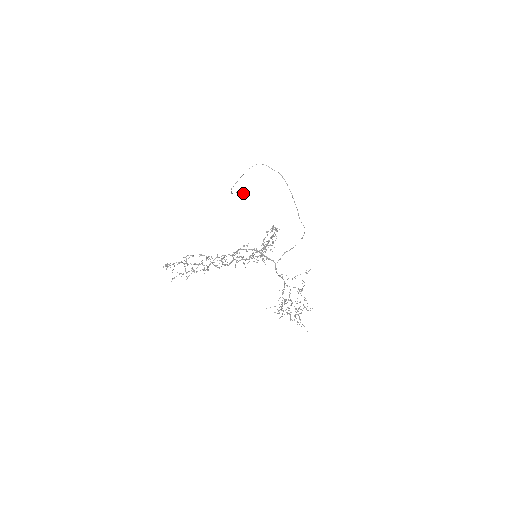
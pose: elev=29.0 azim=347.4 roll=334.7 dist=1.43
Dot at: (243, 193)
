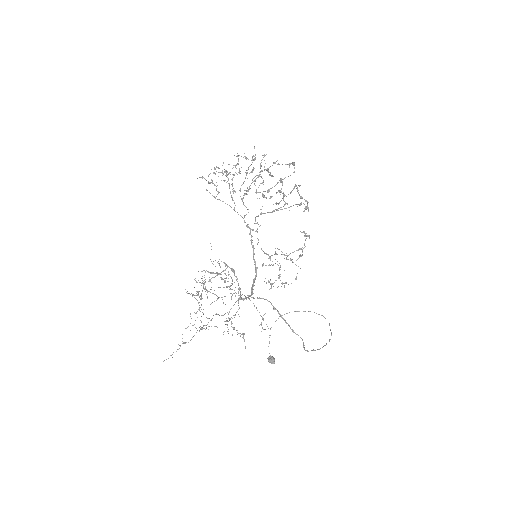
Dot at: (271, 361)
